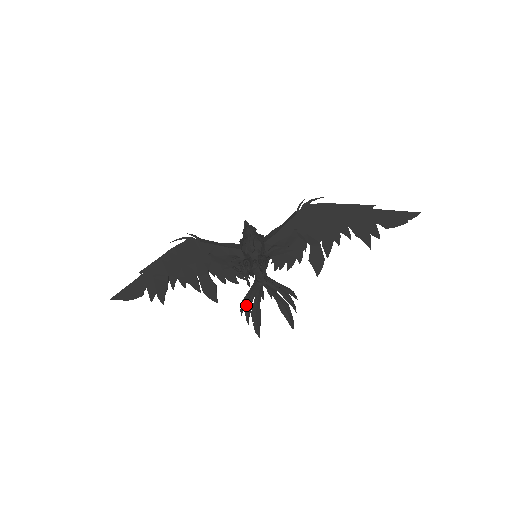
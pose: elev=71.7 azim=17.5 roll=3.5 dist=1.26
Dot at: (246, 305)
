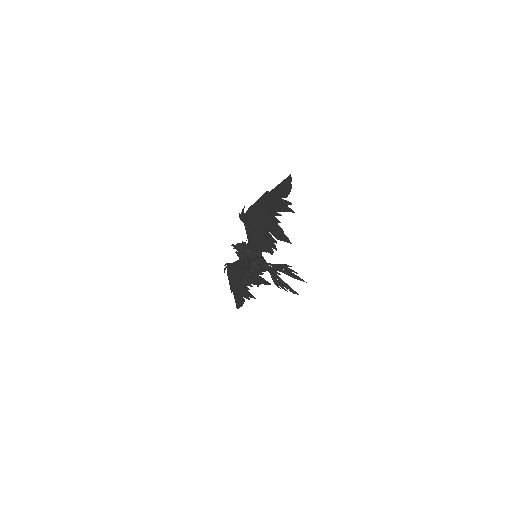
Dot at: (277, 283)
